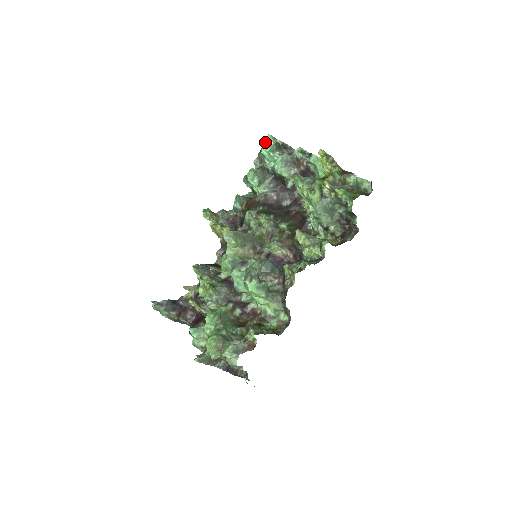
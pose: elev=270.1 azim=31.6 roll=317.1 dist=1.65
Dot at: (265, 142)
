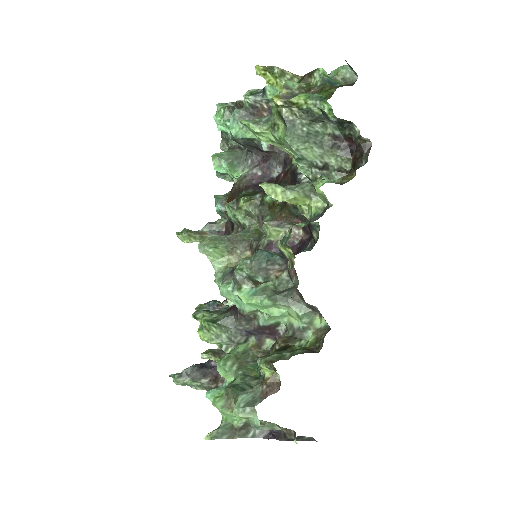
Dot at: (214, 115)
